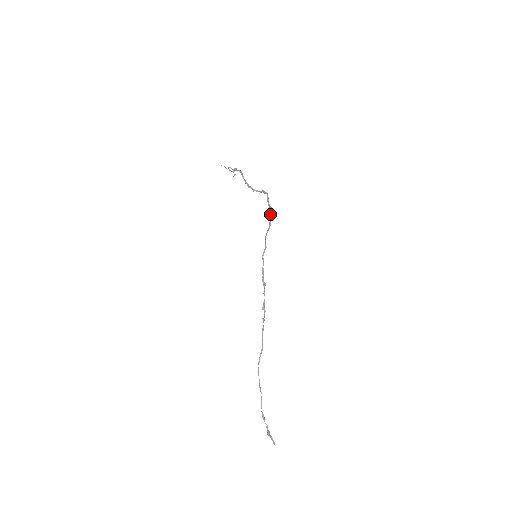
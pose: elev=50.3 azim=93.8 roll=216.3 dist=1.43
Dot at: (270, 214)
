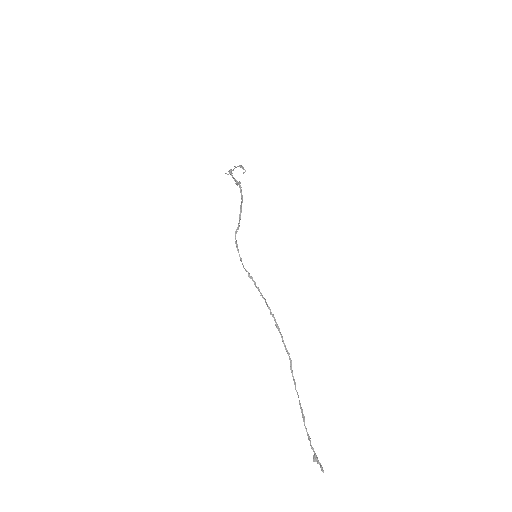
Dot at: (240, 208)
